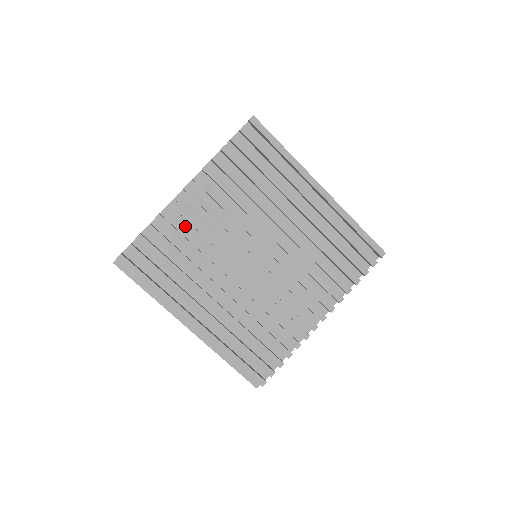
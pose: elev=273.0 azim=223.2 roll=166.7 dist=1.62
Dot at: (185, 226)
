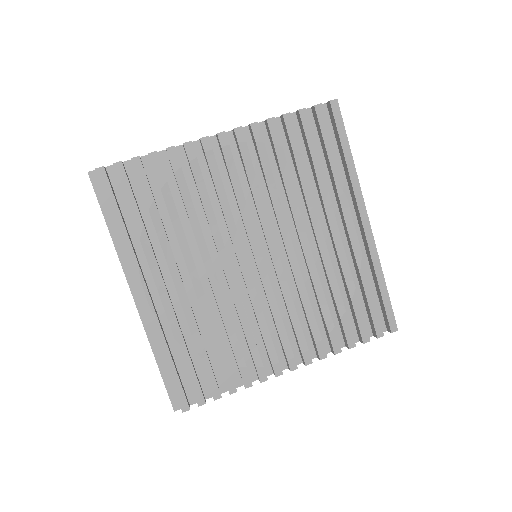
Dot at: (196, 177)
